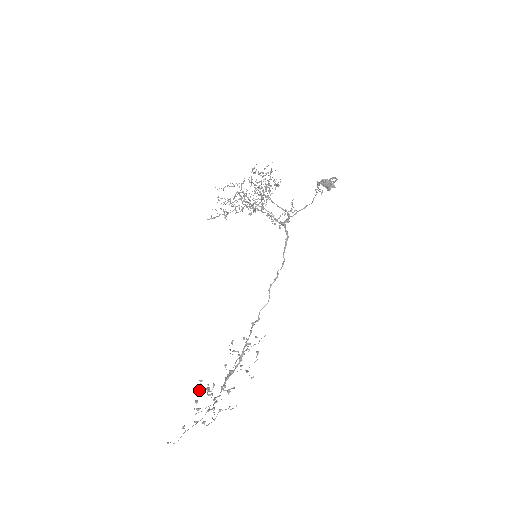
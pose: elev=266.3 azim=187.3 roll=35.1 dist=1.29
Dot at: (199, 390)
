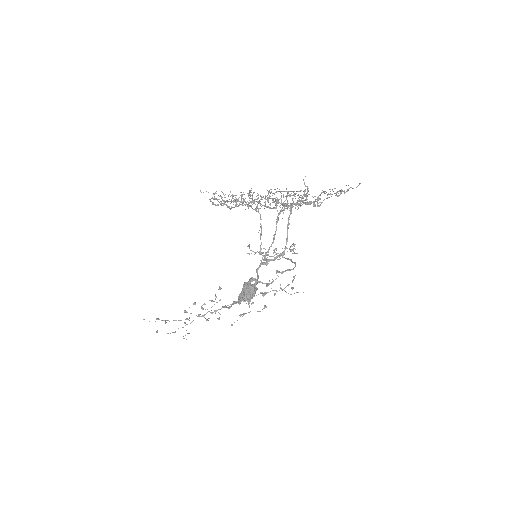
Dot at: occluded
